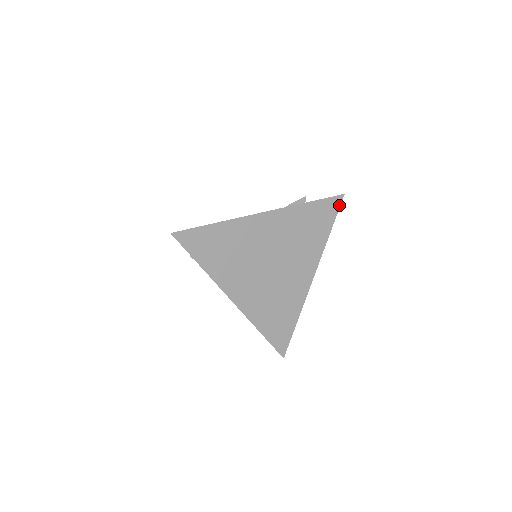
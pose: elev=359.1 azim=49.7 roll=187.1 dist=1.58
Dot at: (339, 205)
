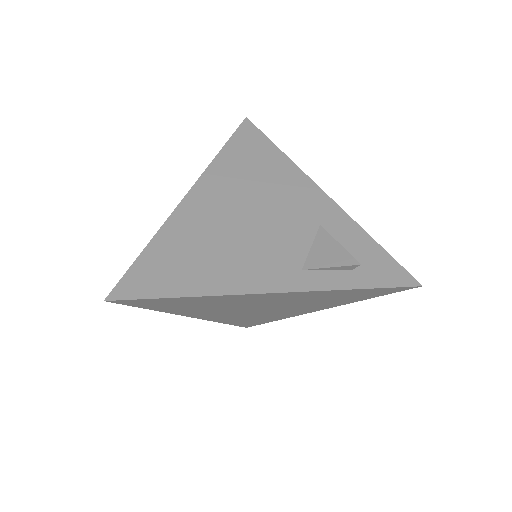
Dot at: (403, 290)
